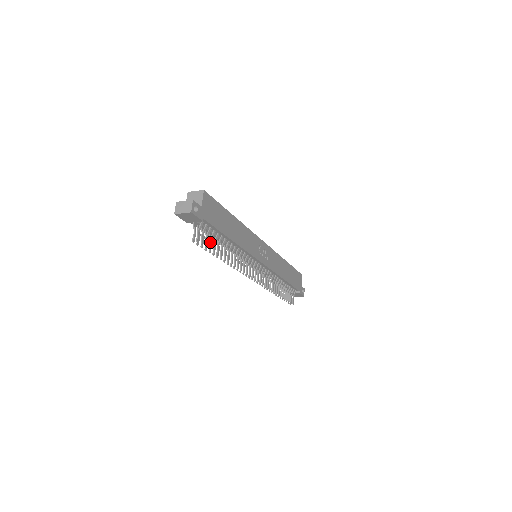
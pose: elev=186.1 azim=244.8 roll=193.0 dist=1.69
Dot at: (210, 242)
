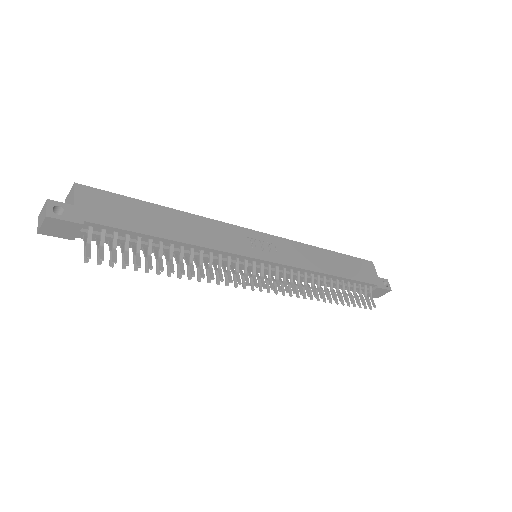
Dot at: (125, 254)
